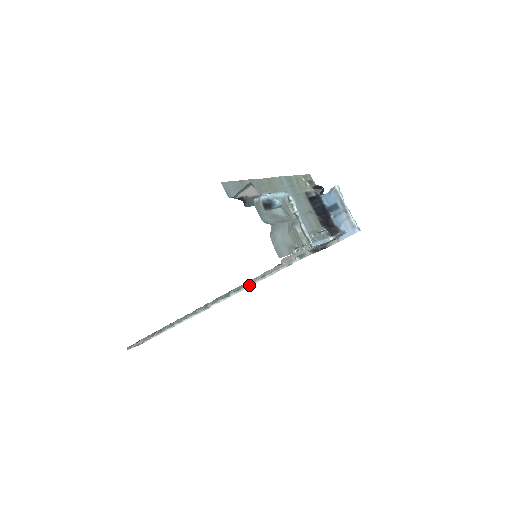
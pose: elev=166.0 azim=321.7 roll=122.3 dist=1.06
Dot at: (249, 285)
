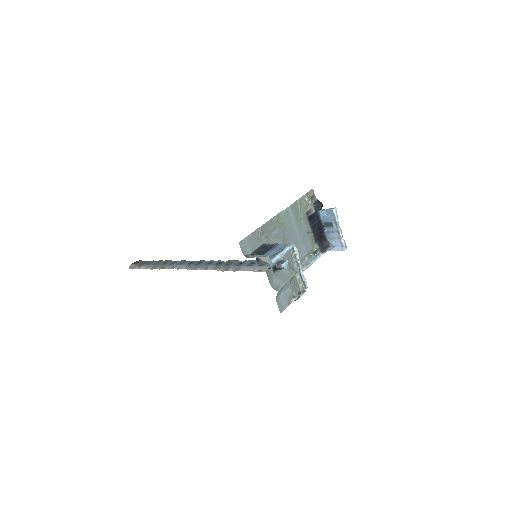
Dot at: occluded
